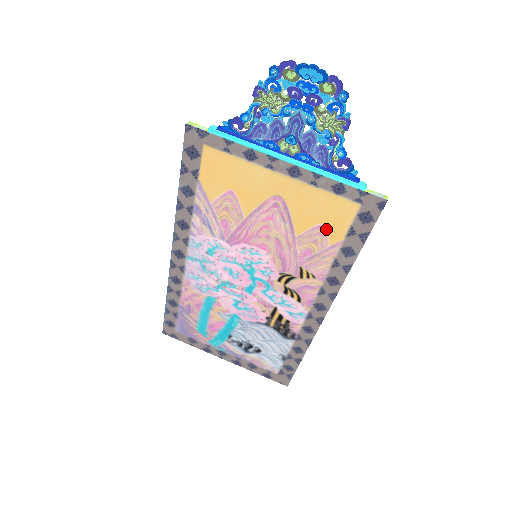
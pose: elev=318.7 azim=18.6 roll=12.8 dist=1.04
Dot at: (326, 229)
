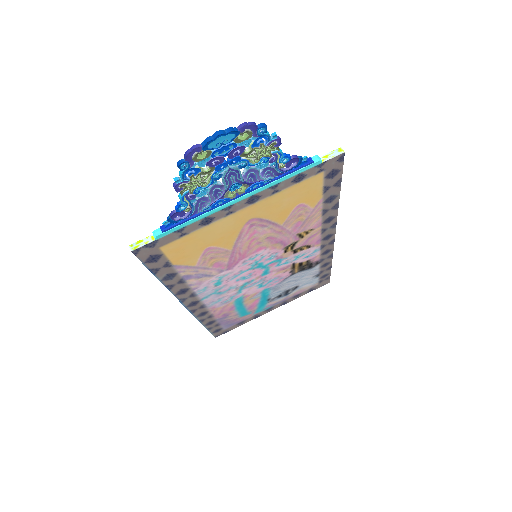
Dot at: (304, 203)
